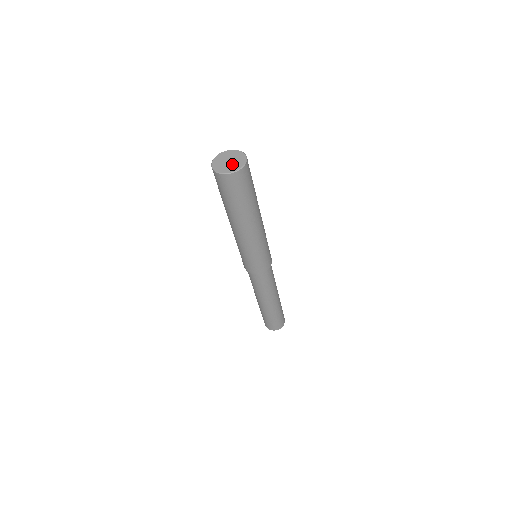
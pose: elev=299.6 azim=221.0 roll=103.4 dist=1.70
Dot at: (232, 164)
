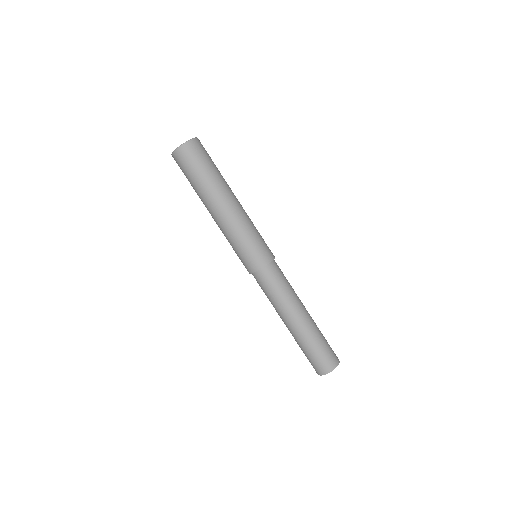
Dot at: occluded
